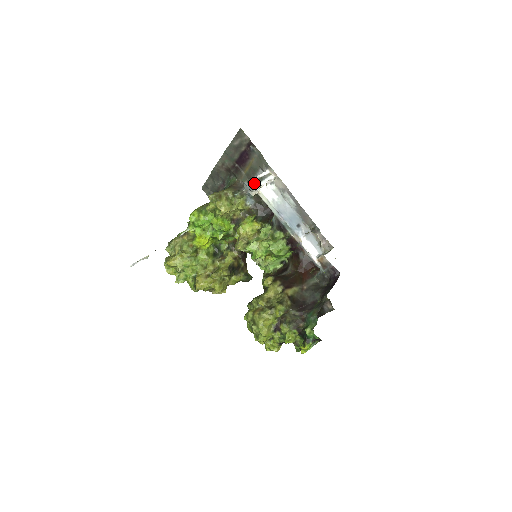
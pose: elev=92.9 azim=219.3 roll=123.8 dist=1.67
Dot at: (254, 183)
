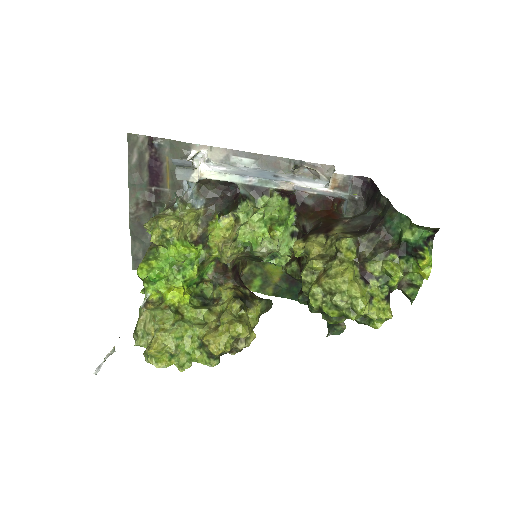
Dot at: occluded
